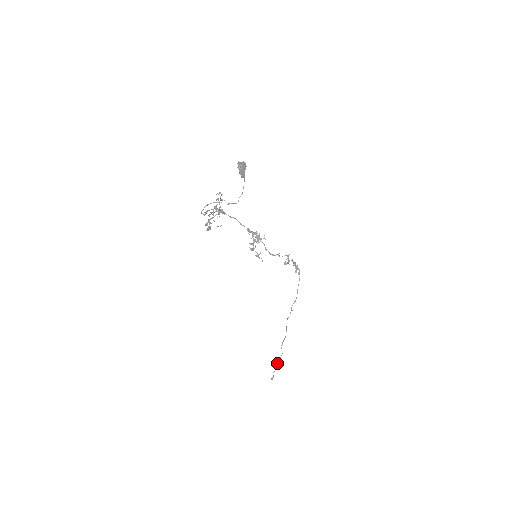
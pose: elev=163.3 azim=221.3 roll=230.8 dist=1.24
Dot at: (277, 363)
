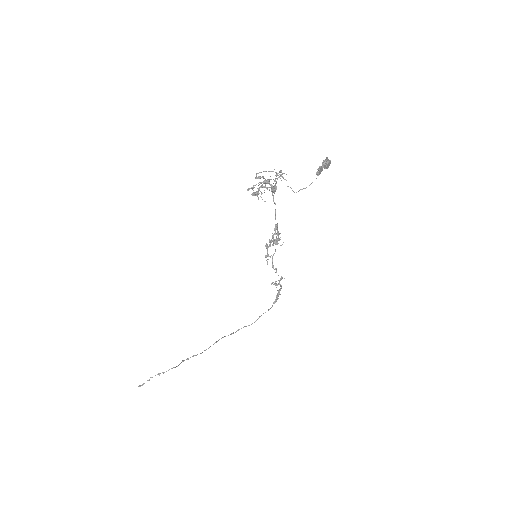
Dot at: (160, 373)
